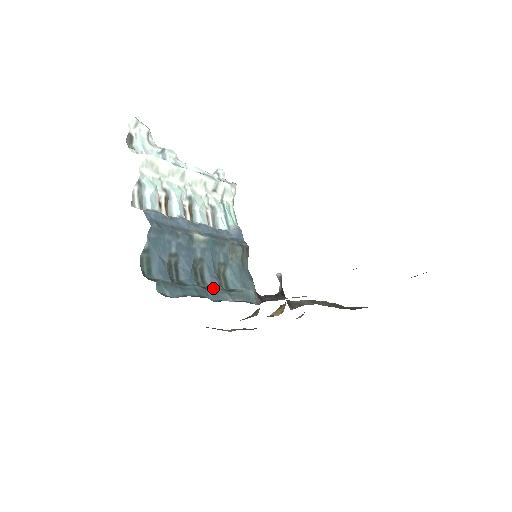
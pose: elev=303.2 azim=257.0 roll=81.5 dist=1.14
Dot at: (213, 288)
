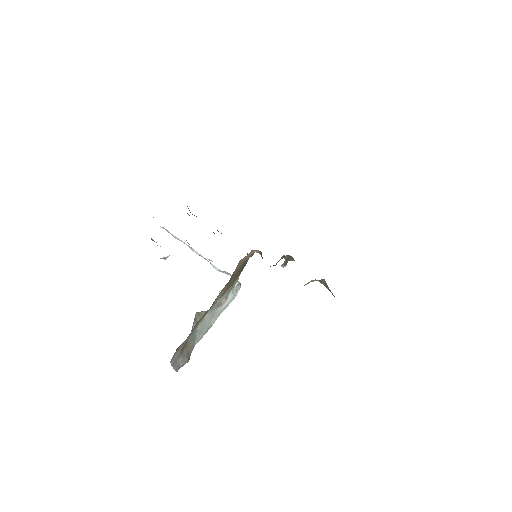
Dot at: occluded
